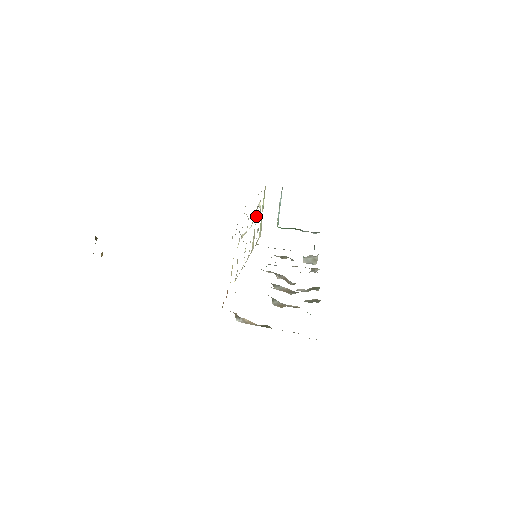
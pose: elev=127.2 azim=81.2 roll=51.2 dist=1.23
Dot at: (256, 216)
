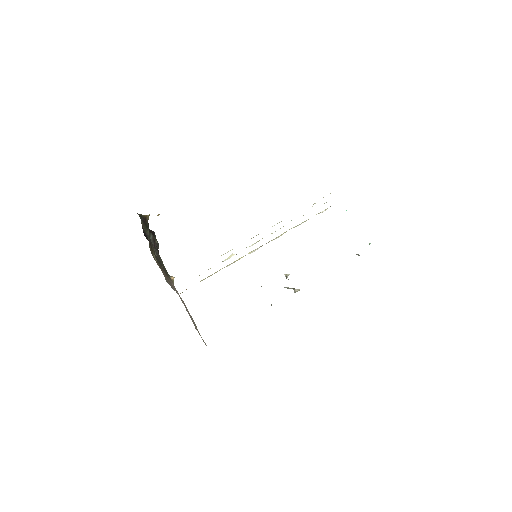
Dot at: occluded
